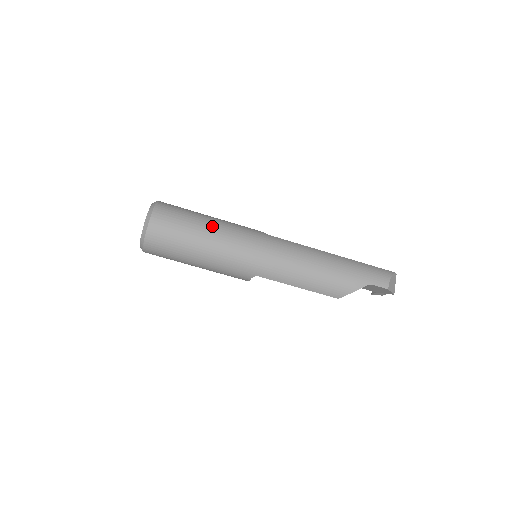
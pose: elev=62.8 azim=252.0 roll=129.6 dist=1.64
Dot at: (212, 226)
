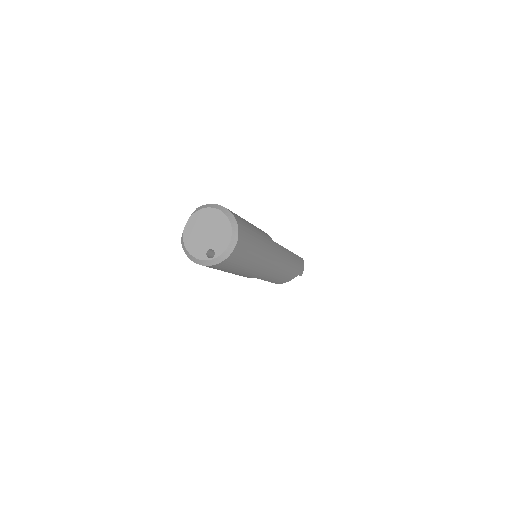
Dot at: (260, 245)
